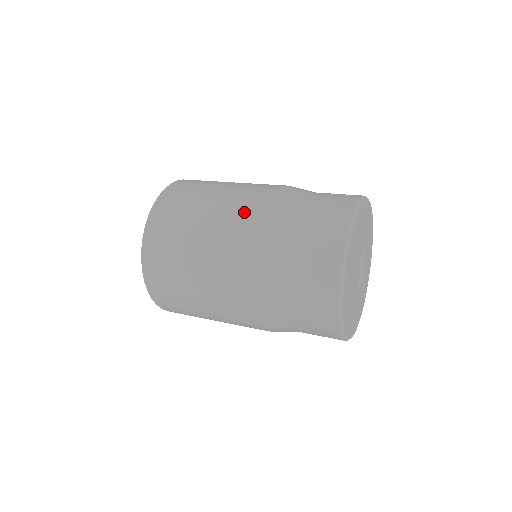
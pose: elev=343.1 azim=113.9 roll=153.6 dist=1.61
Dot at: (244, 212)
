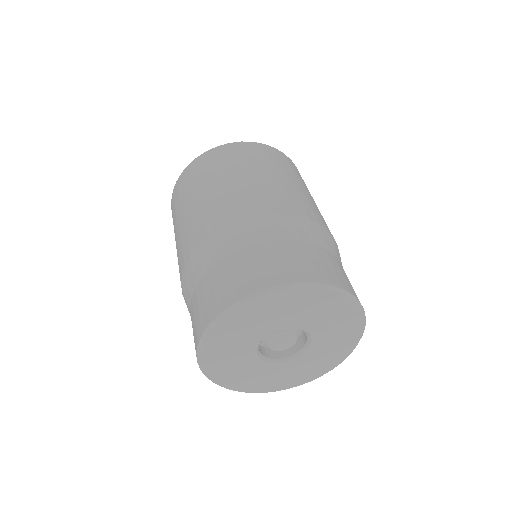
Dot at: occluded
